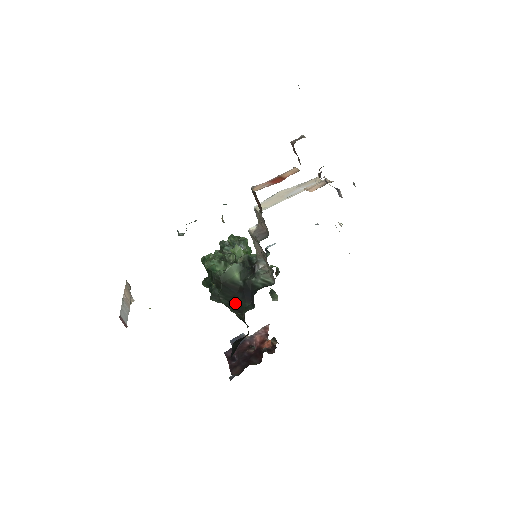
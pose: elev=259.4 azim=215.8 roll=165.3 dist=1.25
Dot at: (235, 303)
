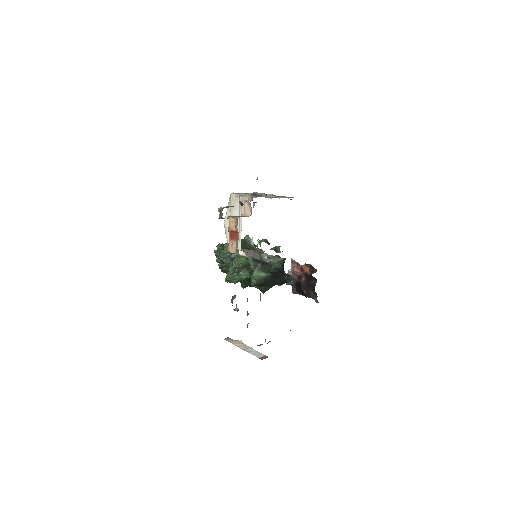
Dot at: (279, 283)
